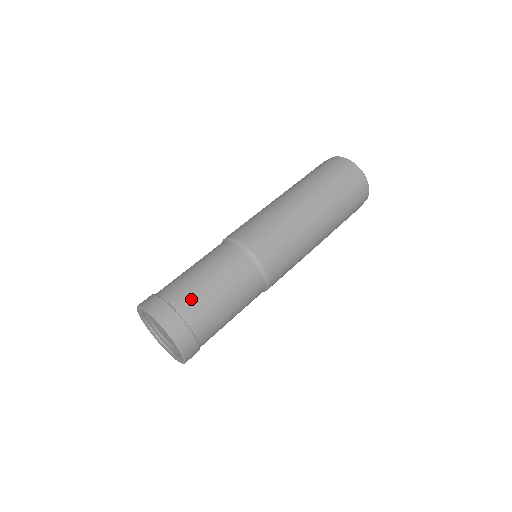
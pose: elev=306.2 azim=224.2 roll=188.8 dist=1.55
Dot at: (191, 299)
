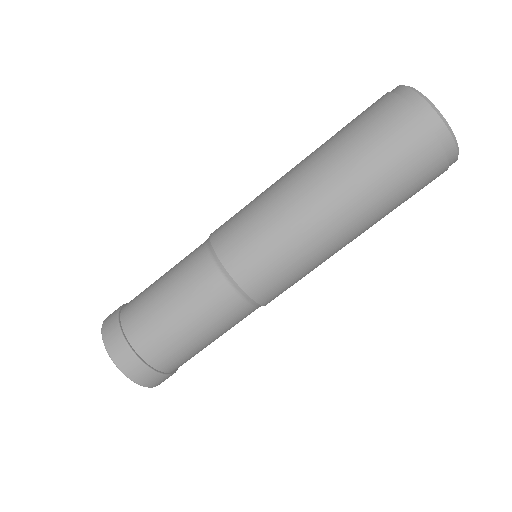
Dot at: (187, 360)
